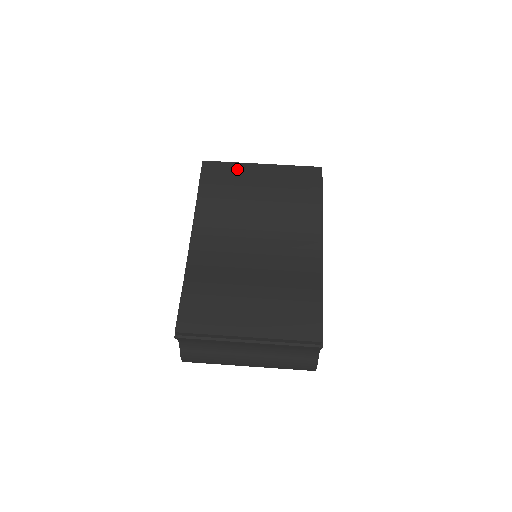
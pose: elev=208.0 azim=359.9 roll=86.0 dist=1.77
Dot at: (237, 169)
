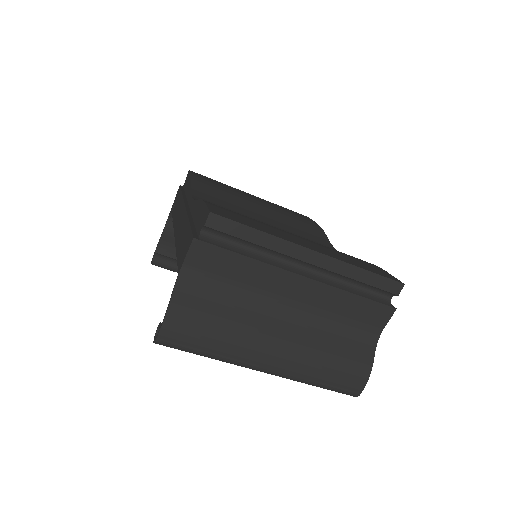
Dot at: (228, 186)
